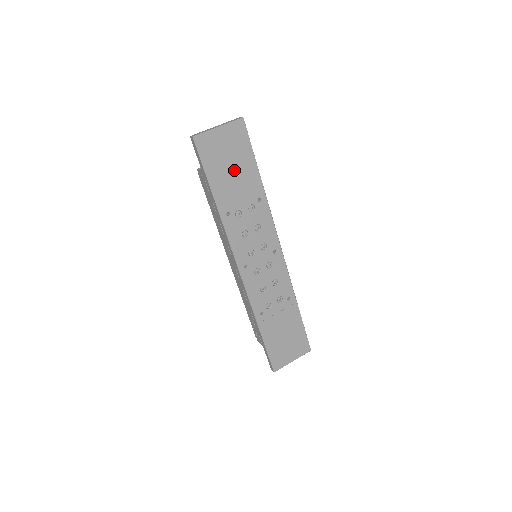
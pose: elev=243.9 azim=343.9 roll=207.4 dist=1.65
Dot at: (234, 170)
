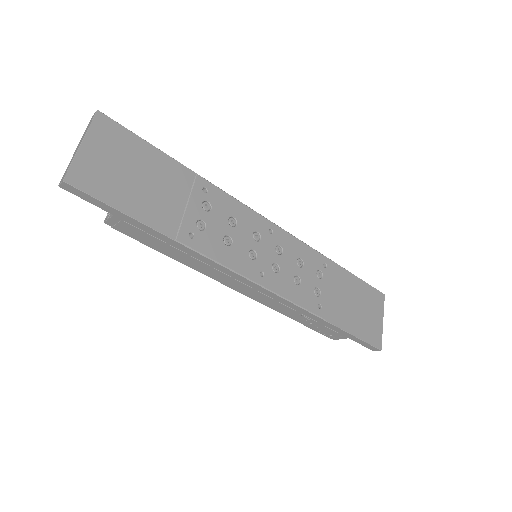
Dot at: (148, 180)
